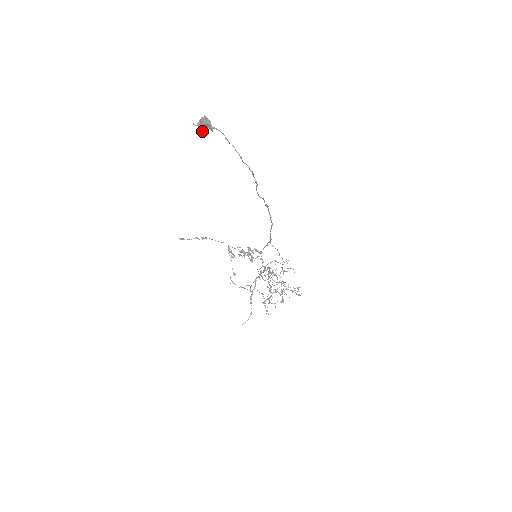
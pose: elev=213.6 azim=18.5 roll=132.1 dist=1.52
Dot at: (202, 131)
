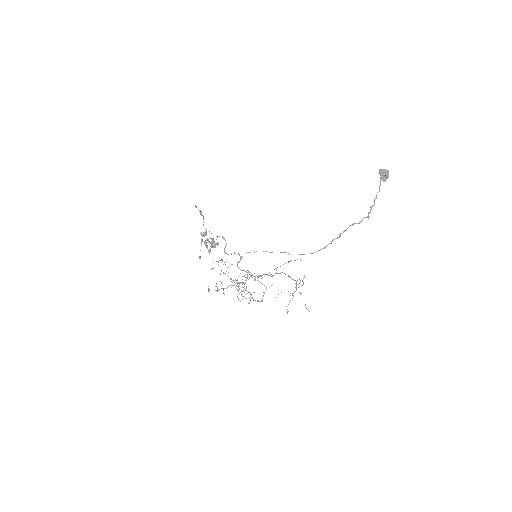
Dot at: (382, 178)
